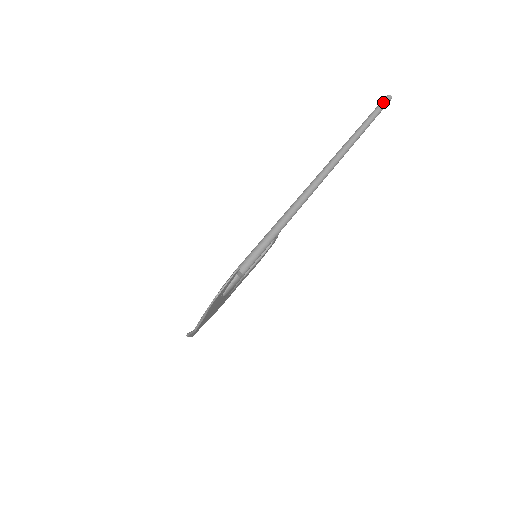
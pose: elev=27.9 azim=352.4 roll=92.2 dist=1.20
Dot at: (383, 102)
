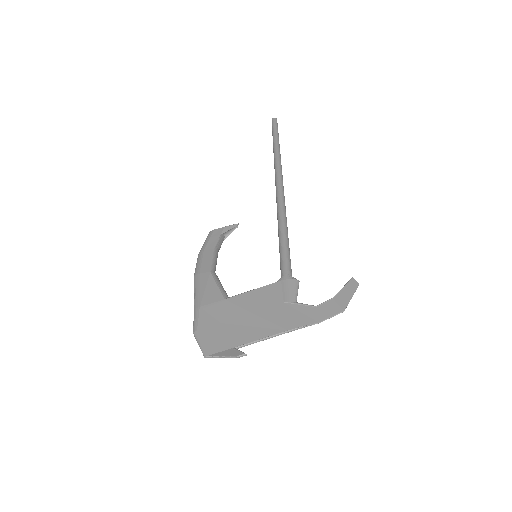
Dot at: (277, 124)
